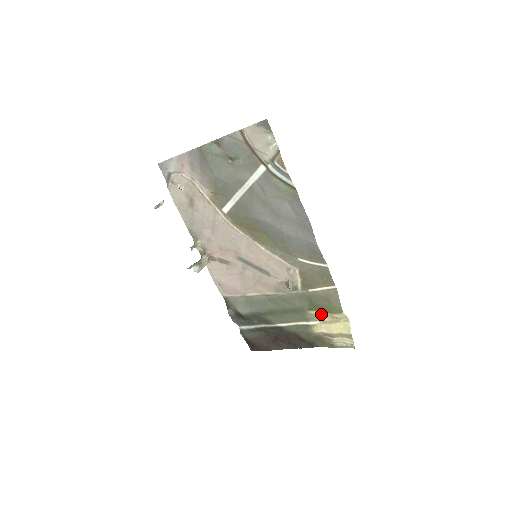
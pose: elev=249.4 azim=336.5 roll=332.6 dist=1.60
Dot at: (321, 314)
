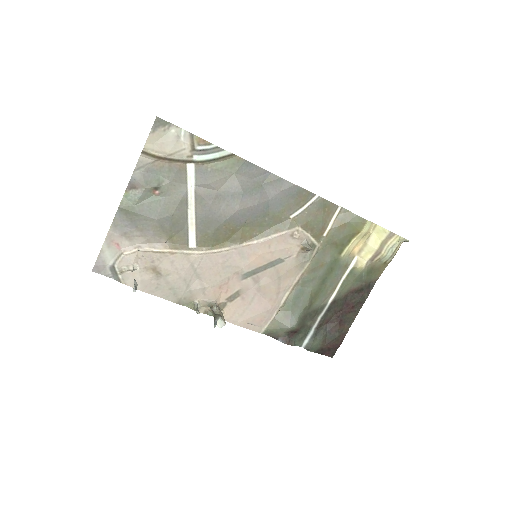
Dot at: (352, 246)
